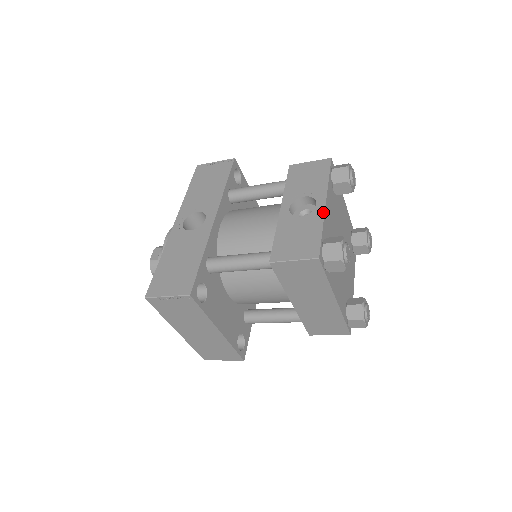
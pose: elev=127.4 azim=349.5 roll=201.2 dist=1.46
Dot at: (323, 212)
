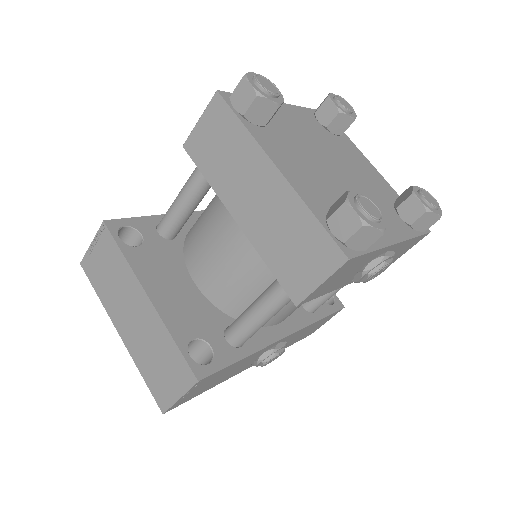
Dot at: occluded
